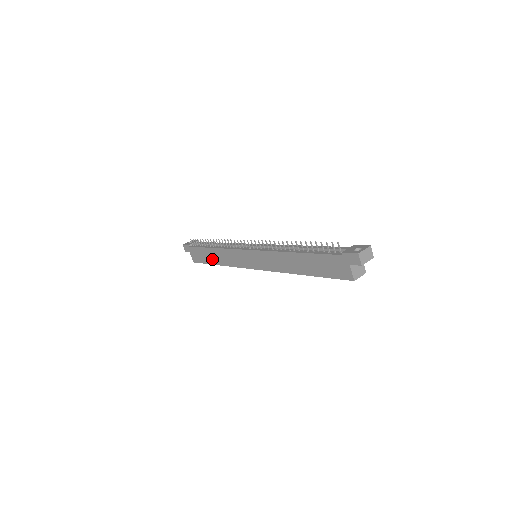
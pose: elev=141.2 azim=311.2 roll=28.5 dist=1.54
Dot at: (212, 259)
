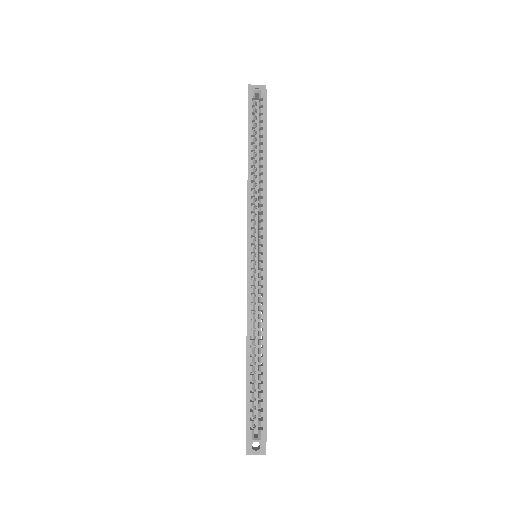
Dot at: occluded
